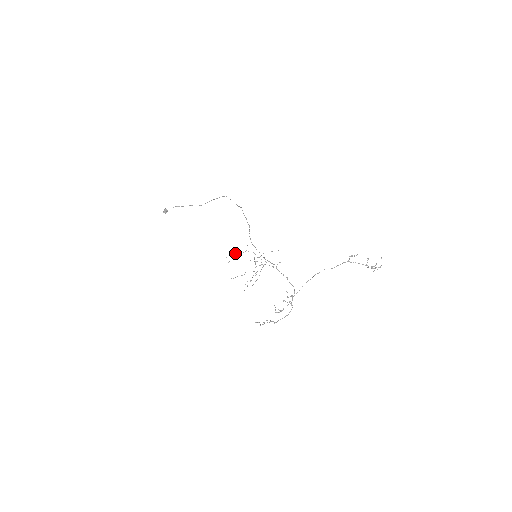
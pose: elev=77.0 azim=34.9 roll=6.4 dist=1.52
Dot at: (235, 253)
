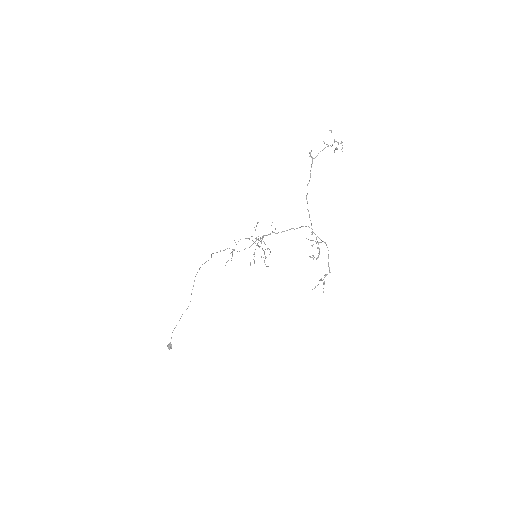
Dot at: occluded
